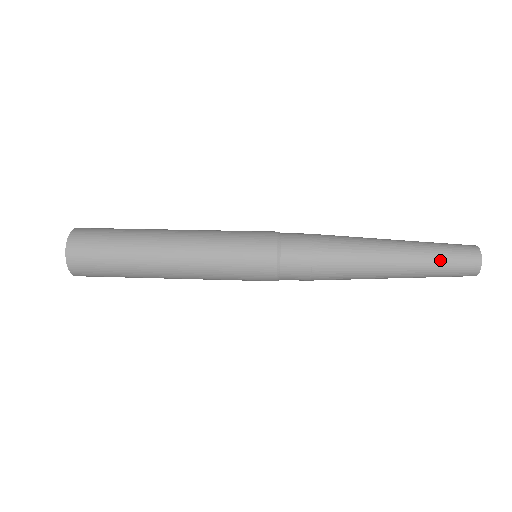
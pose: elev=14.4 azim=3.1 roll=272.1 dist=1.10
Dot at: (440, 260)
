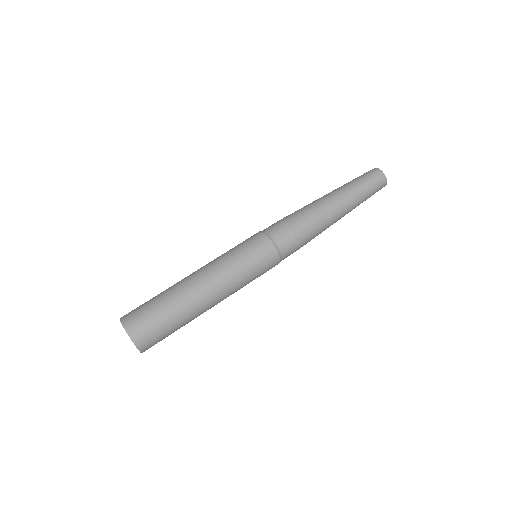
Dot at: (365, 191)
